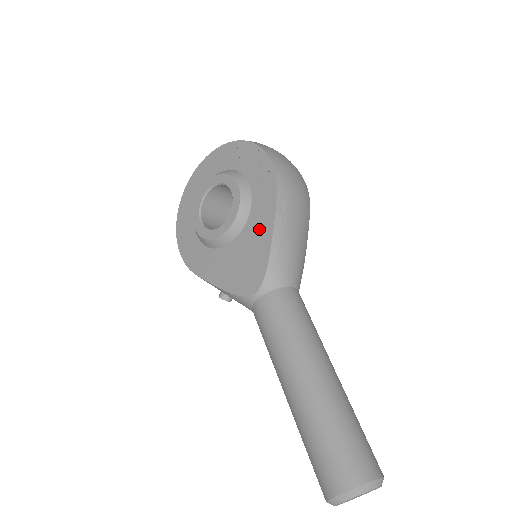
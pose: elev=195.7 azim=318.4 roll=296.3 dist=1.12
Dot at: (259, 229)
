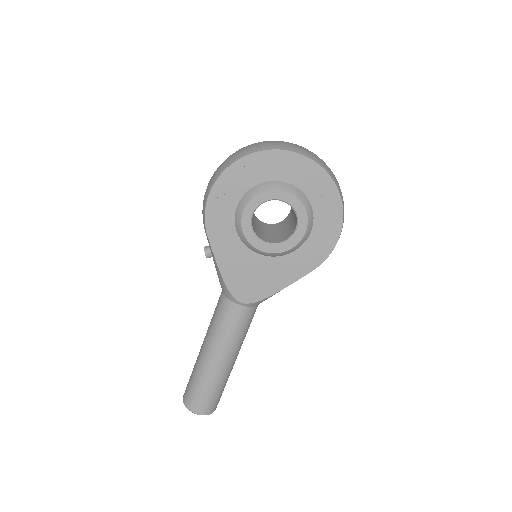
Dot at: (283, 272)
